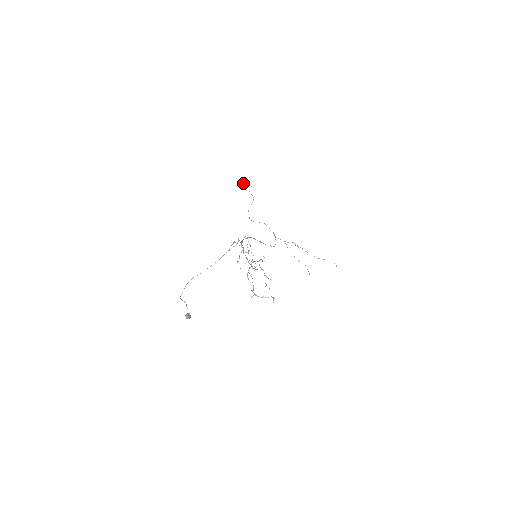
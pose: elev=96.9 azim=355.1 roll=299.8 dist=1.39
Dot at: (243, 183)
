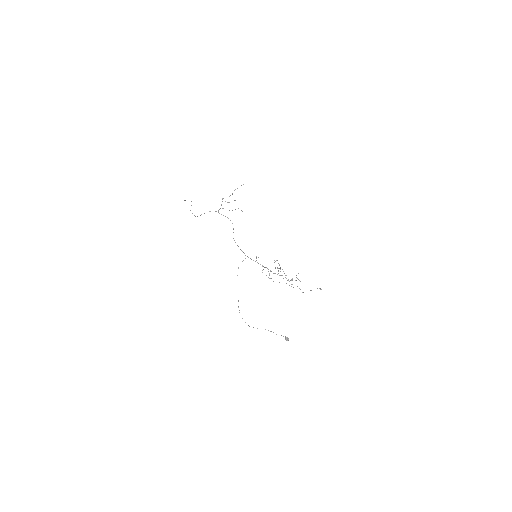
Dot at: occluded
